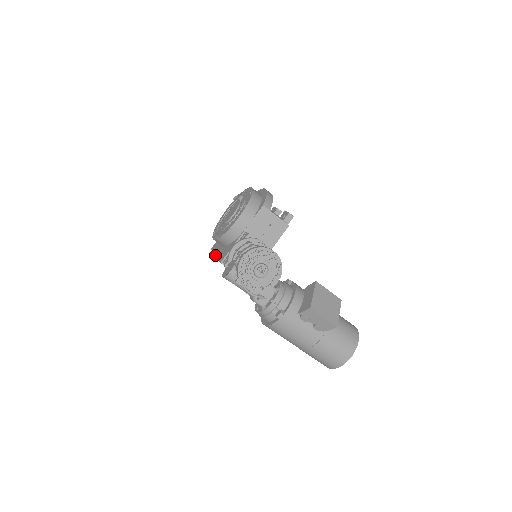
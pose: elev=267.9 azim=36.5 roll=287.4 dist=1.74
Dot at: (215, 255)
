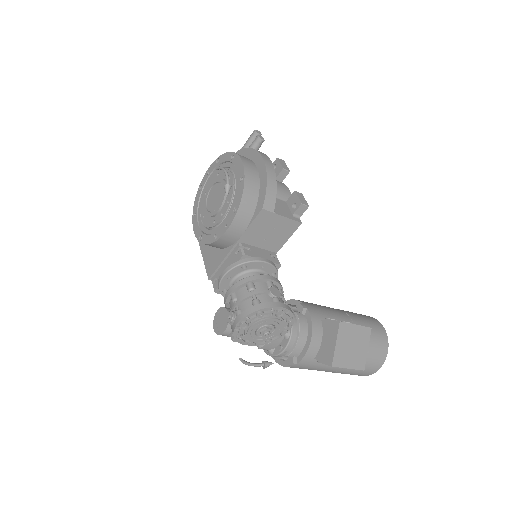
Dot at: occluded
